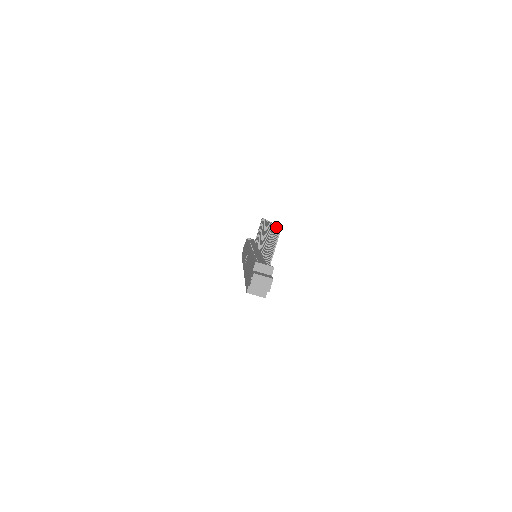
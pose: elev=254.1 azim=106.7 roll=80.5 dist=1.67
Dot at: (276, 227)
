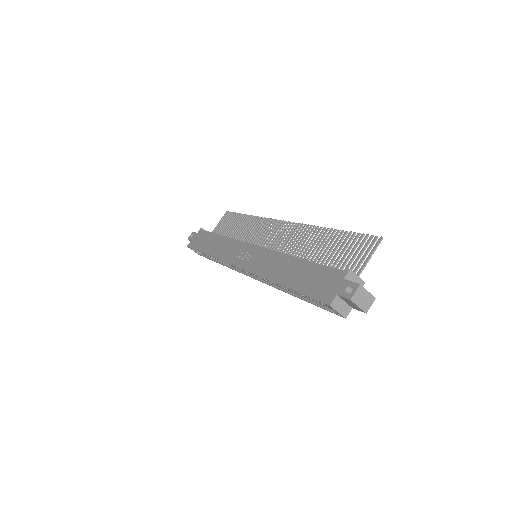
Dot at: (350, 233)
